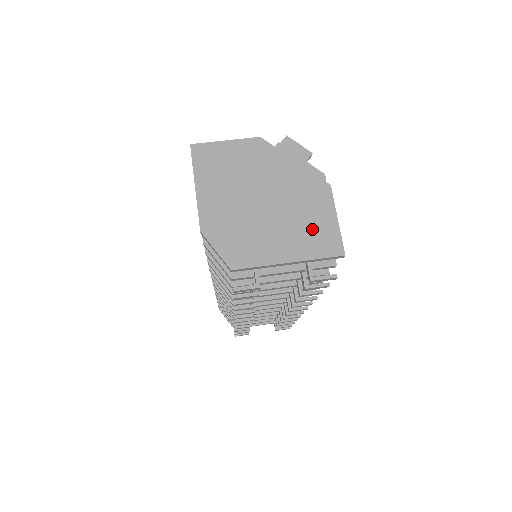
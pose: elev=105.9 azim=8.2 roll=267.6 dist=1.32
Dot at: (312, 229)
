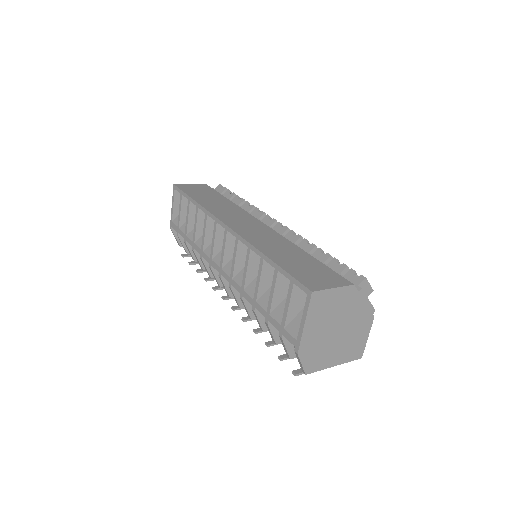
Dot at: (354, 345)
